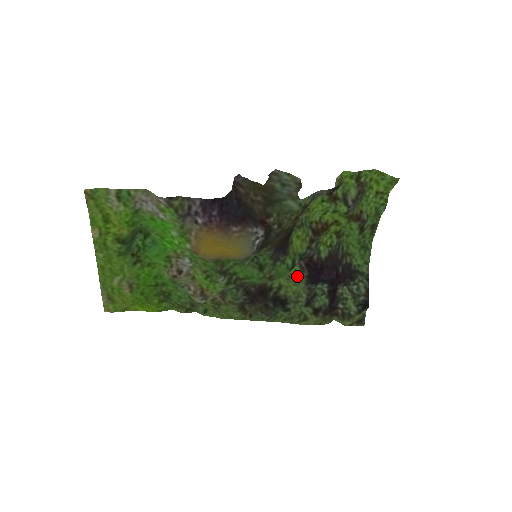
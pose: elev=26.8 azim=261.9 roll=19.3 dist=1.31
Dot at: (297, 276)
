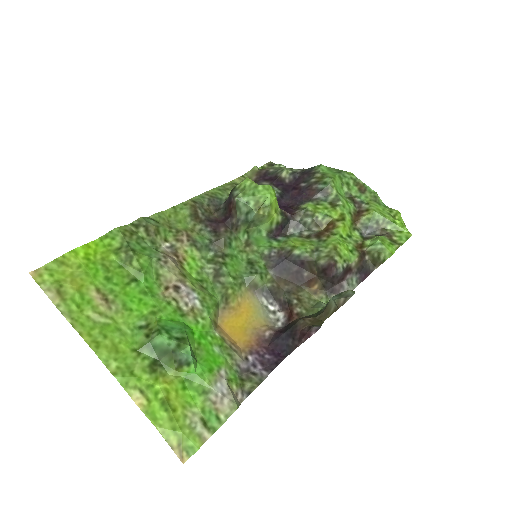
Dot at: occluded
